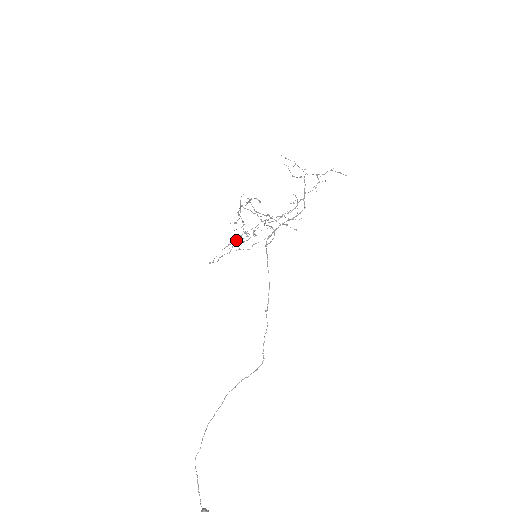
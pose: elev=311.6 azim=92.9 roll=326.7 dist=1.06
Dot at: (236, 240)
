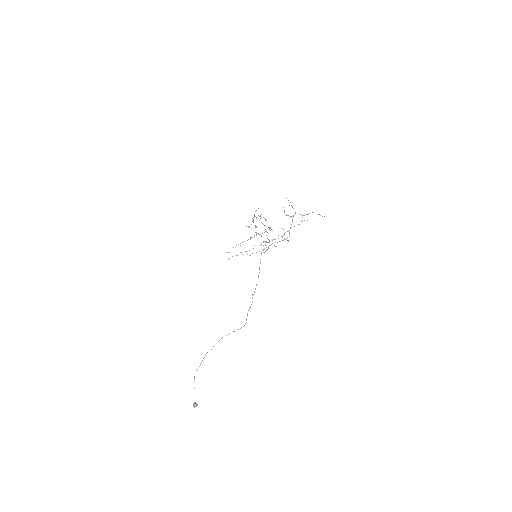
Dot at: occluded
